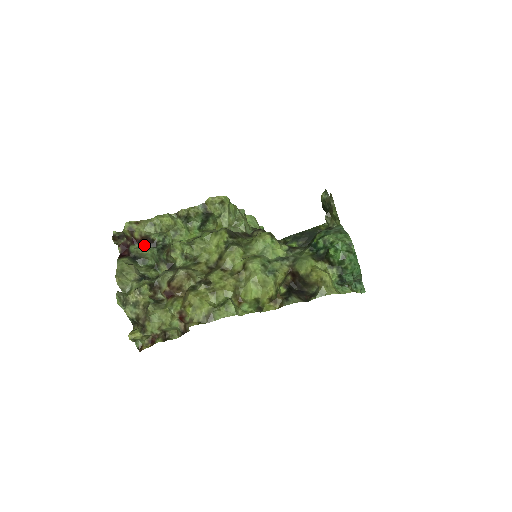
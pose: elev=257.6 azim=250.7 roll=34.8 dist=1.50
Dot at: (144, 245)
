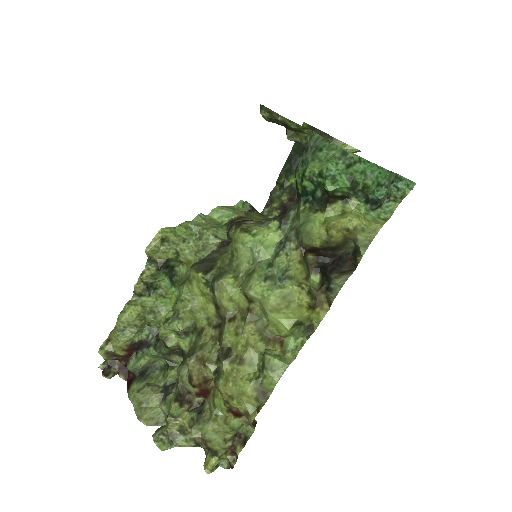
Dot at: (138, 354)
